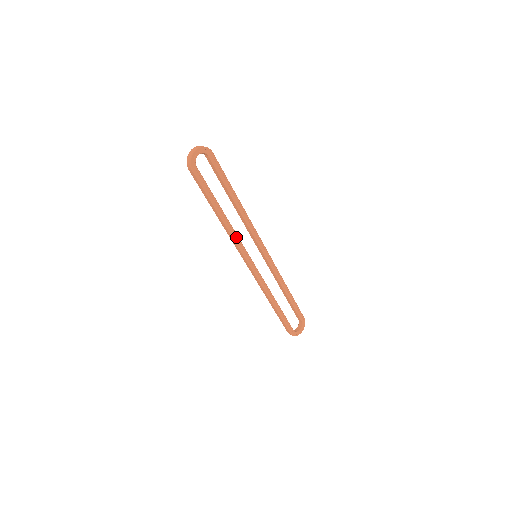
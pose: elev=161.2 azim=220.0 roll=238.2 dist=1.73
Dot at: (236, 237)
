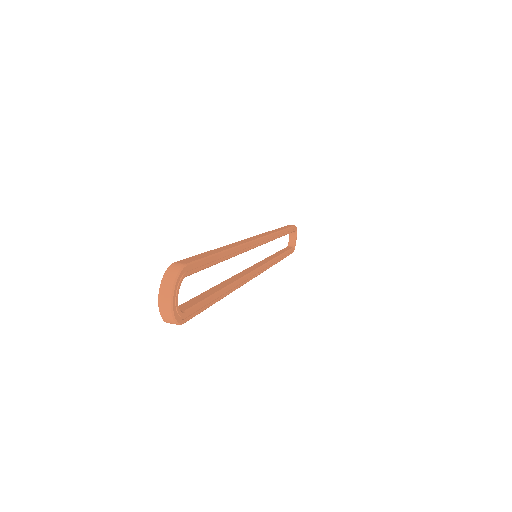
Dot at: (242, 280)
